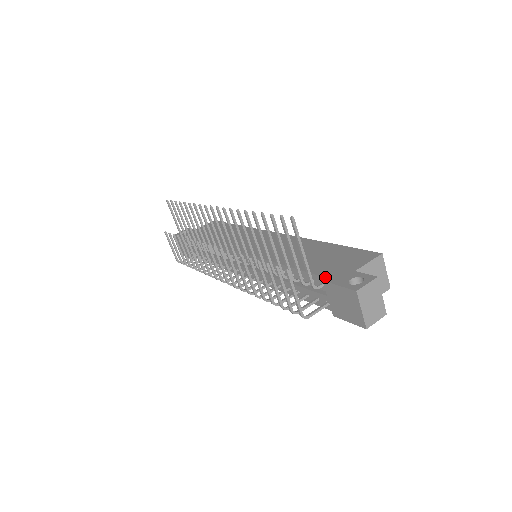
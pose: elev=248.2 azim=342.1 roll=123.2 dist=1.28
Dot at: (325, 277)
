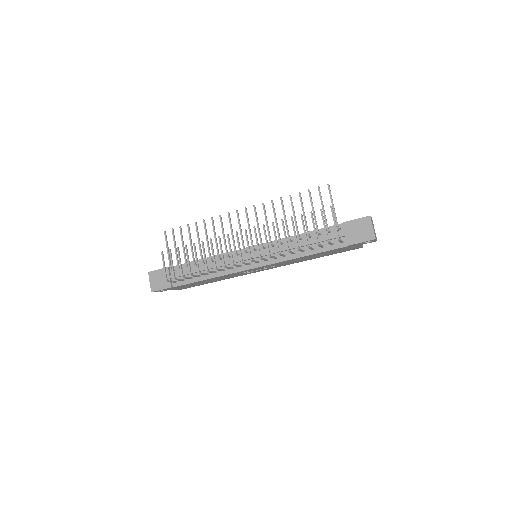
Dot at: (342, 223)
